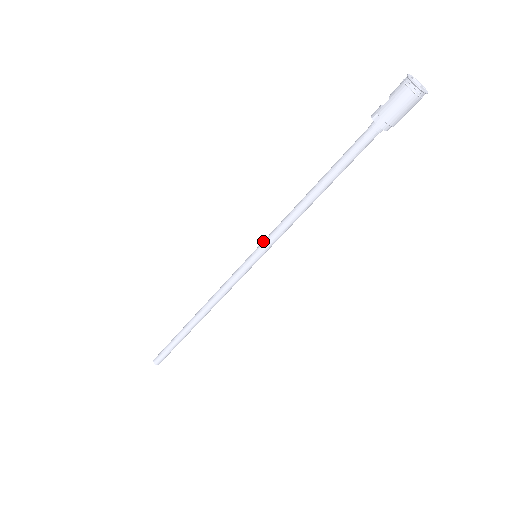
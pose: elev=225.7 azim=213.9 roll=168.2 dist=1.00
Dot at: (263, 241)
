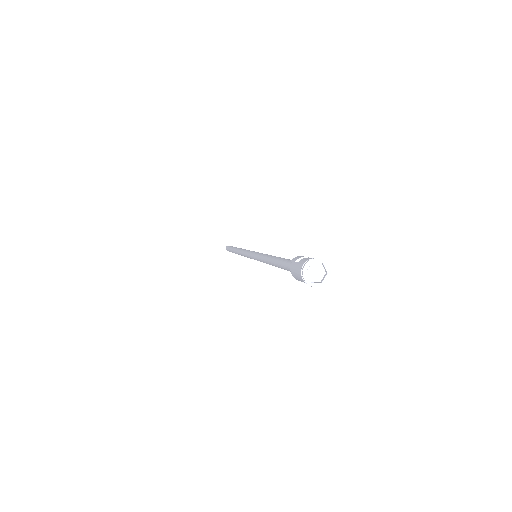
Dot at: (257, 253)
